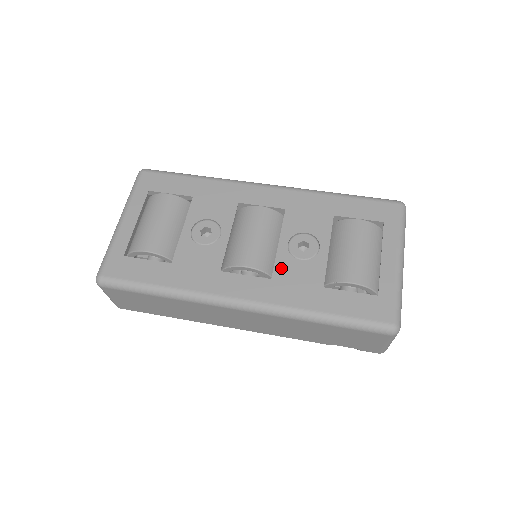
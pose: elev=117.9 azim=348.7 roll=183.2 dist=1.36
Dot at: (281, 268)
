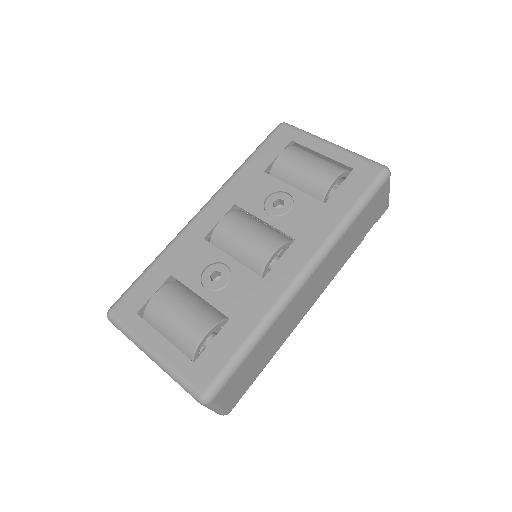
Dot at: (289, 228)
